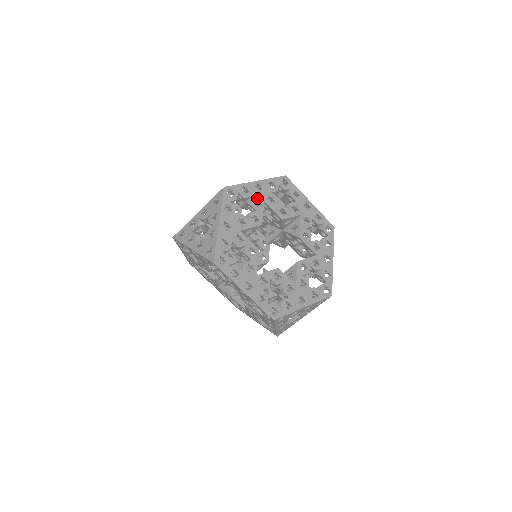
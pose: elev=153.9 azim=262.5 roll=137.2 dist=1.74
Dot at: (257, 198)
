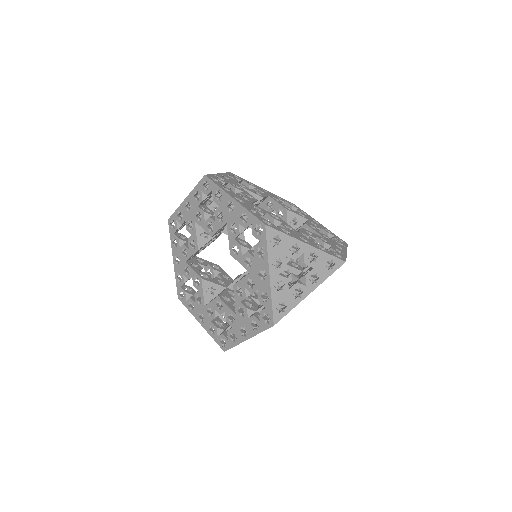
Dot at: (262, 191)
